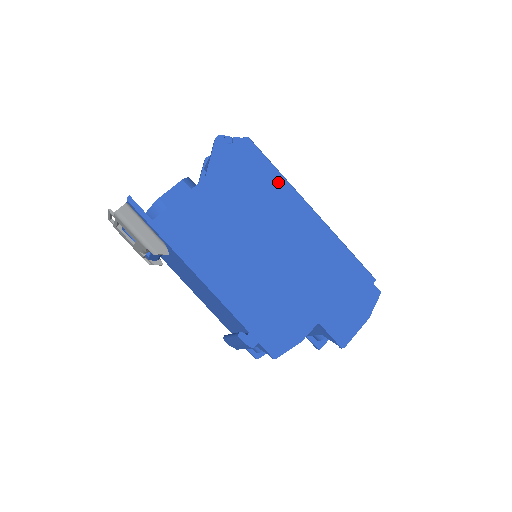
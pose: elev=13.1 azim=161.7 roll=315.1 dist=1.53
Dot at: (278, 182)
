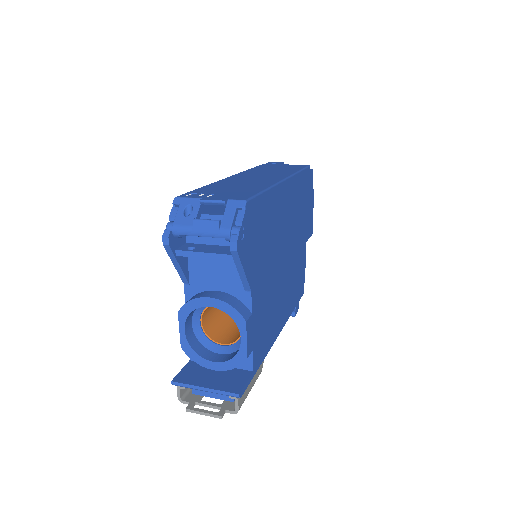
Dot at: (271, 200)
